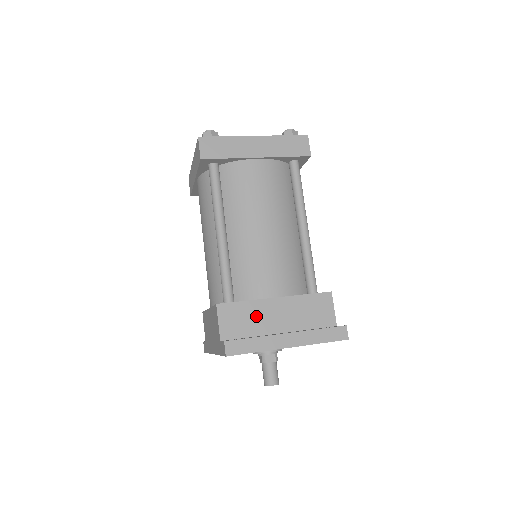
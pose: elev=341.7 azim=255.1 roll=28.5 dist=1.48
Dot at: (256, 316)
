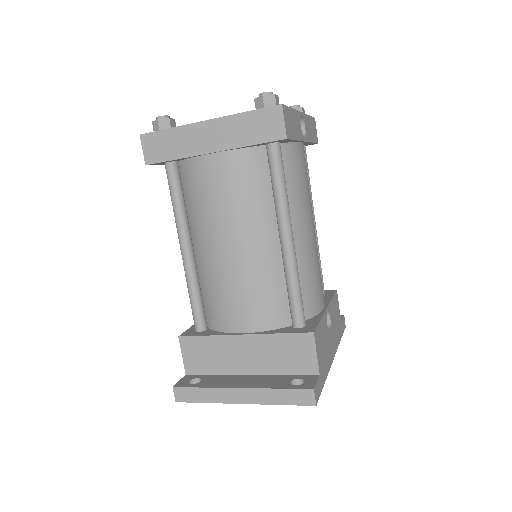
Dot at: (221, 353)
